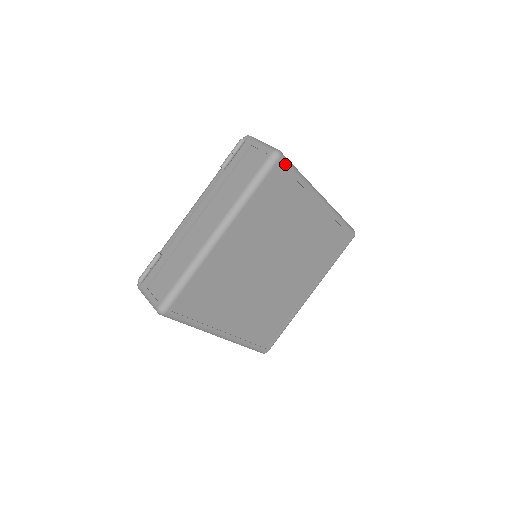
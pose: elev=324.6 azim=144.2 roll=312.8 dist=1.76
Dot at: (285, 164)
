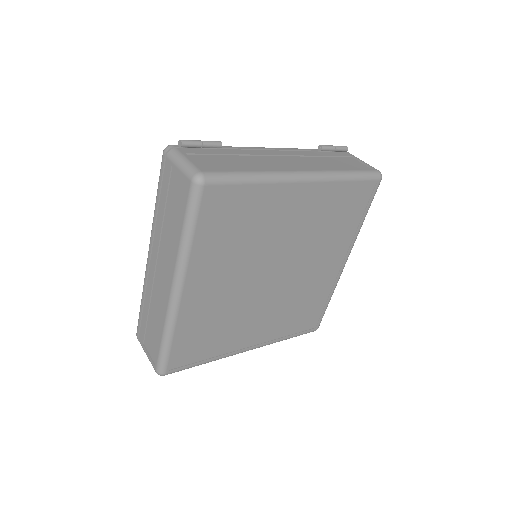
Dot at: (375, 190)
